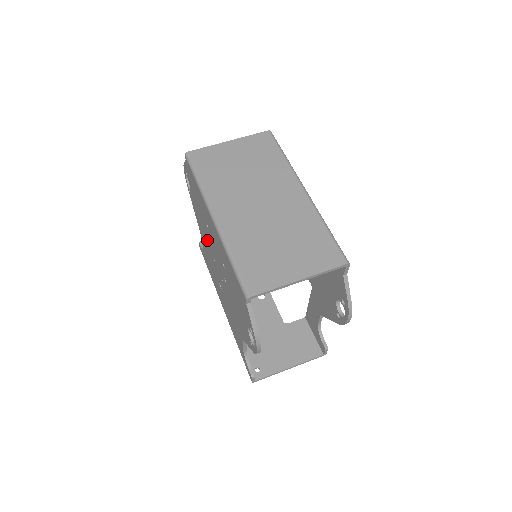
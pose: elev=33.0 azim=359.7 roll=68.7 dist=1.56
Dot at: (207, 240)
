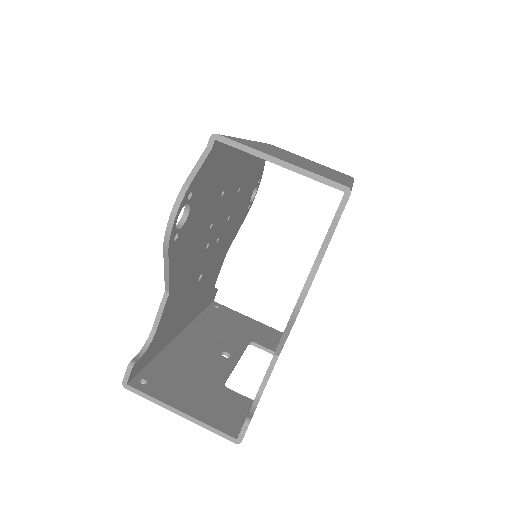
Dot at: occluded
